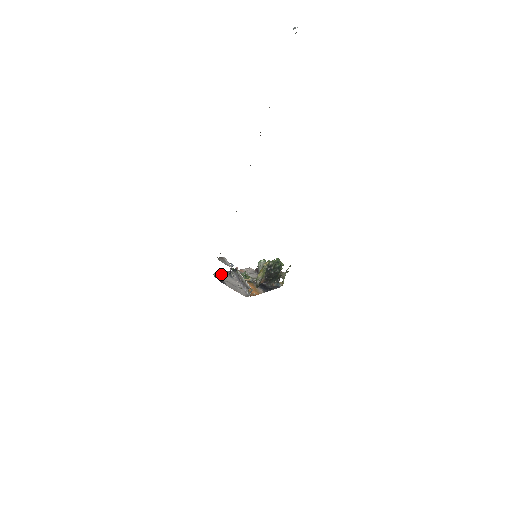
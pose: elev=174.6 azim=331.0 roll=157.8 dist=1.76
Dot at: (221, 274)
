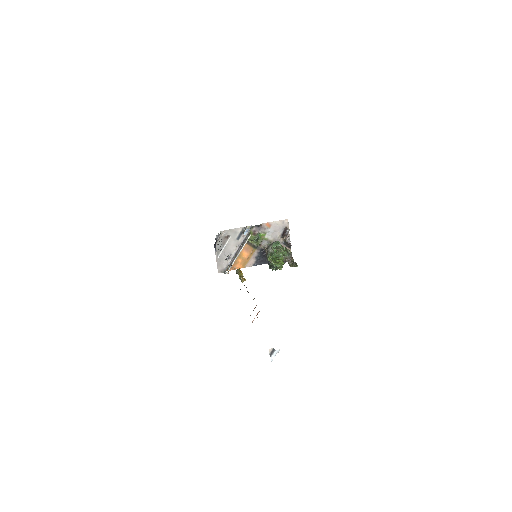
Dot at: (230, 232)
